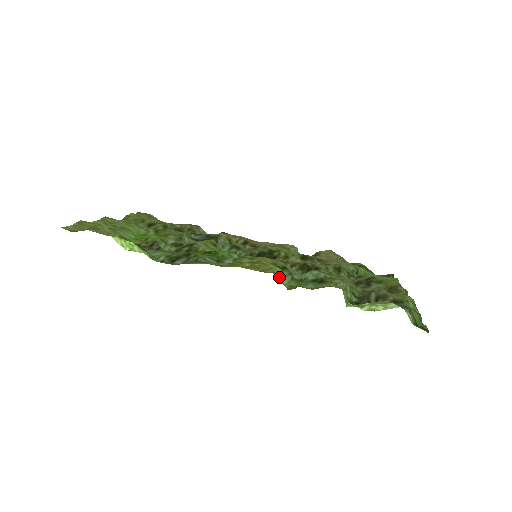
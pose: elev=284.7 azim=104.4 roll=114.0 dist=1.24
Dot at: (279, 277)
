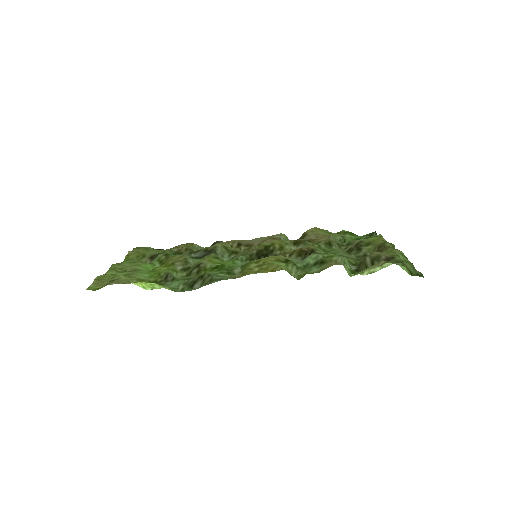
Dot at: (287, 271)
